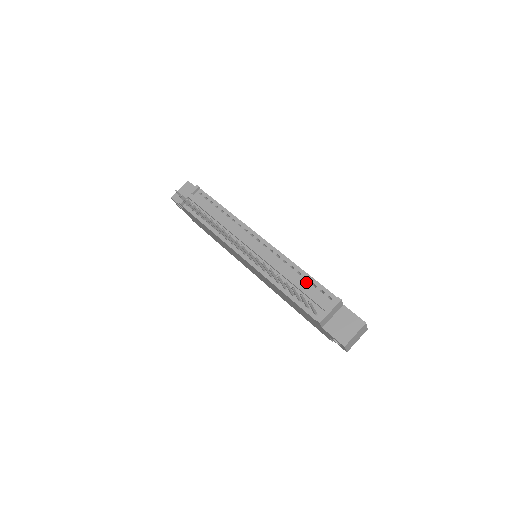
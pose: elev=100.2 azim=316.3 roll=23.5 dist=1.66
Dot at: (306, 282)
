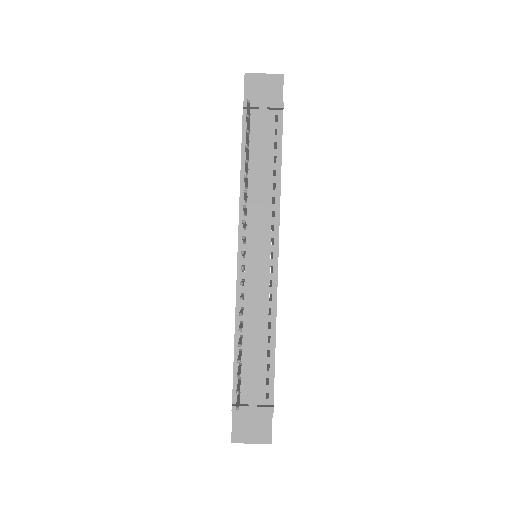
Dot at: (265, 356)
